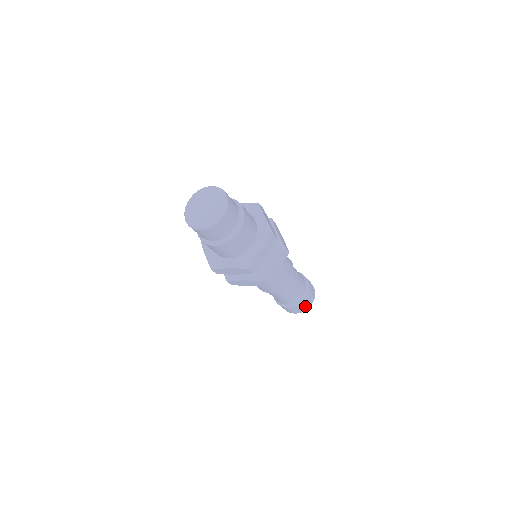
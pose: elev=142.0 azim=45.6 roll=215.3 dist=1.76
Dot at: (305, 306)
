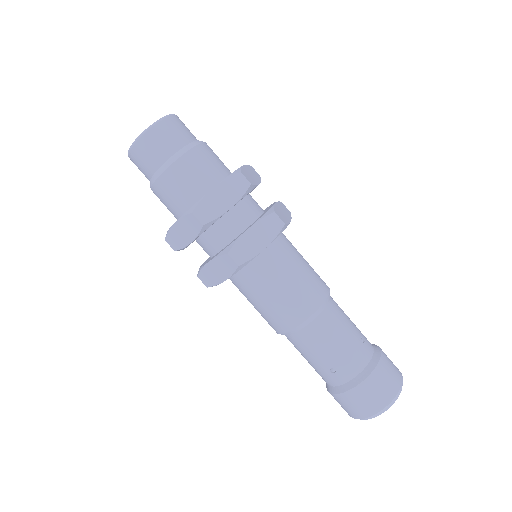
Dot at: (374, 397)
